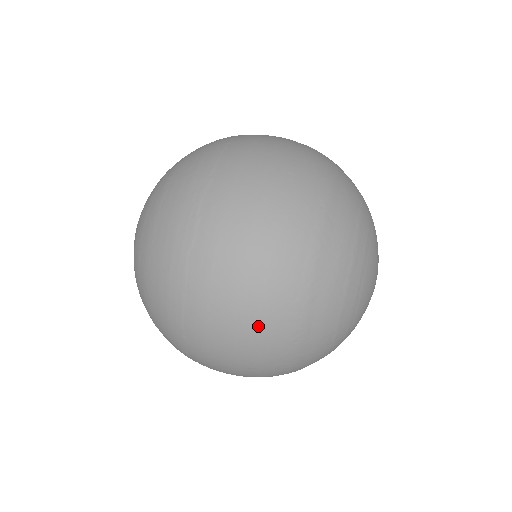
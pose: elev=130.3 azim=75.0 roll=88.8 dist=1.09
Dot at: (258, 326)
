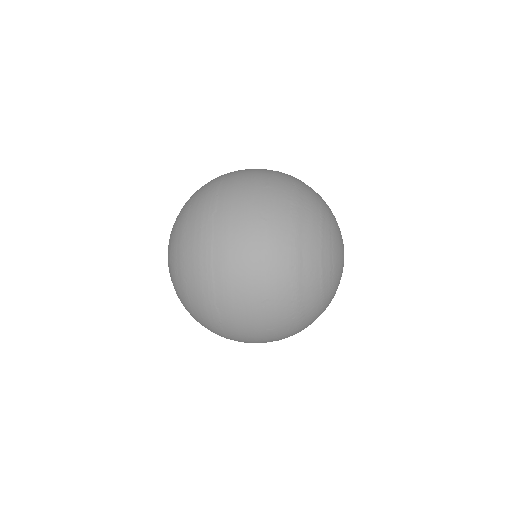
Dot at: (266, 253)
